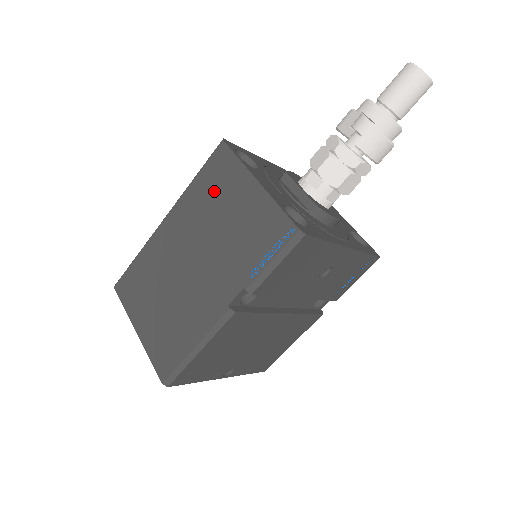
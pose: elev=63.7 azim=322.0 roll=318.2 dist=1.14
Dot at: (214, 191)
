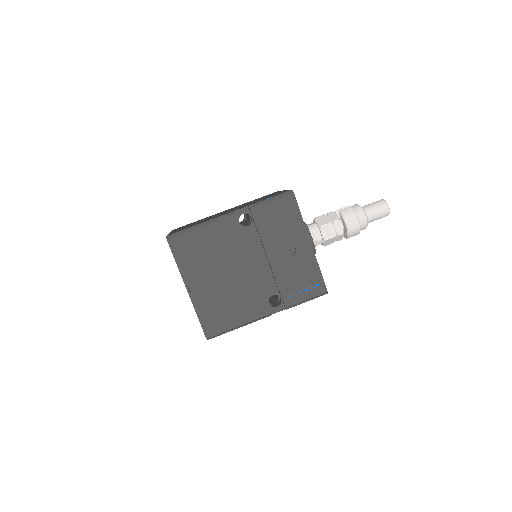
Dot at: occluded
